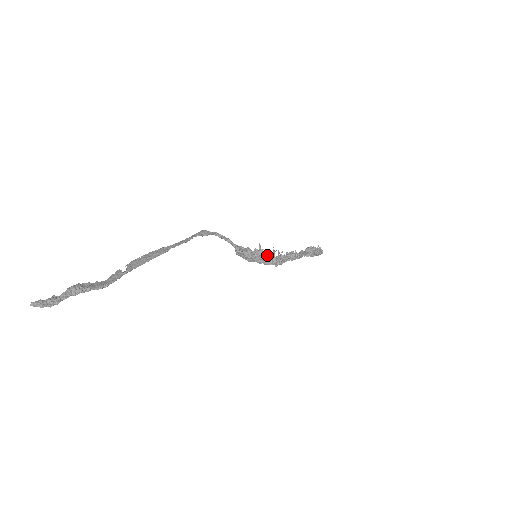
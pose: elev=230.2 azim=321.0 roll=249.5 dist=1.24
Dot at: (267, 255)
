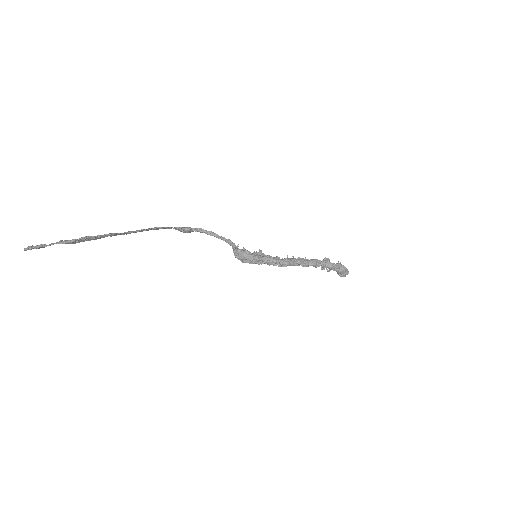
Dot at: occluded
